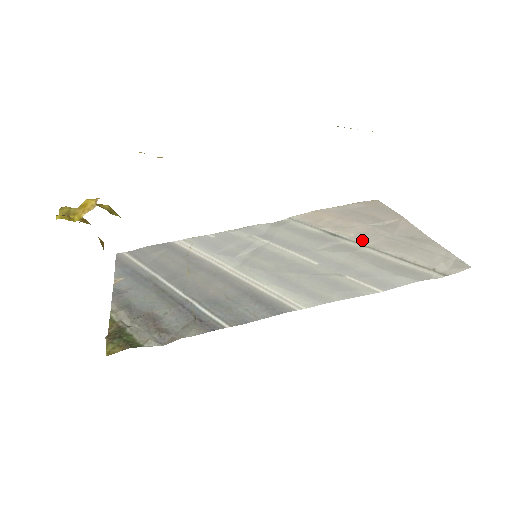
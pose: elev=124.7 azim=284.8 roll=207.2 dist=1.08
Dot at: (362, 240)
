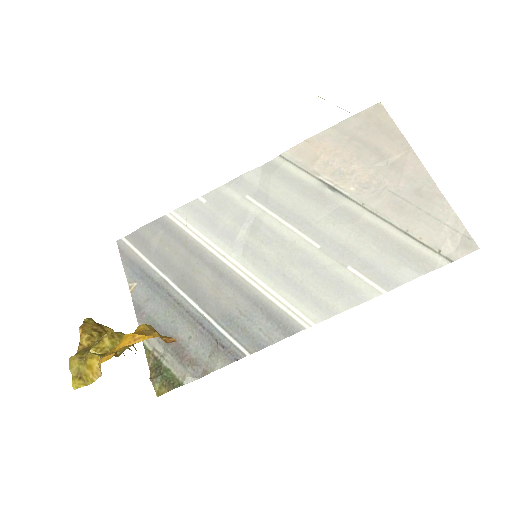
Dot at: (364, 199)
